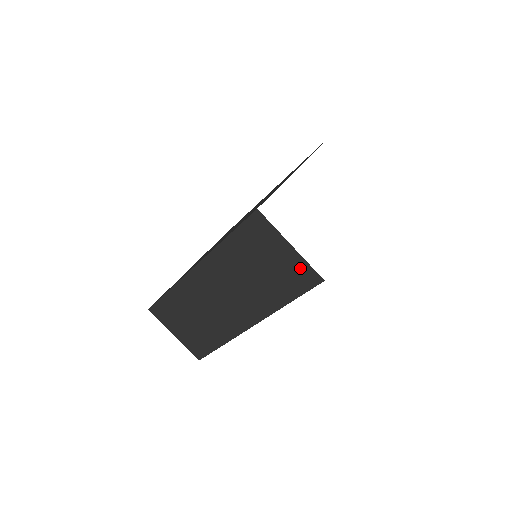
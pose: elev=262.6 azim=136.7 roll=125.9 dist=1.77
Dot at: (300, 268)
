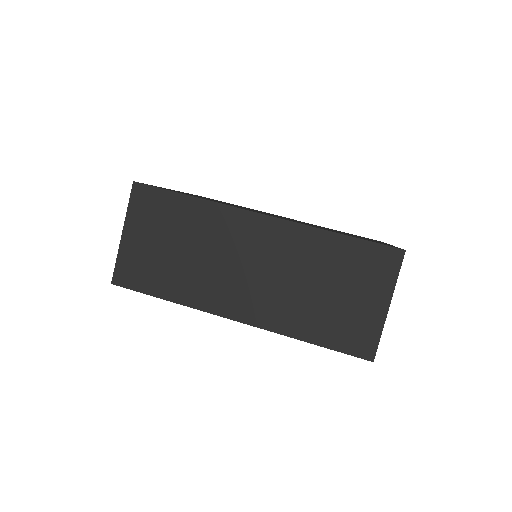
Dot at: (368, 330)
